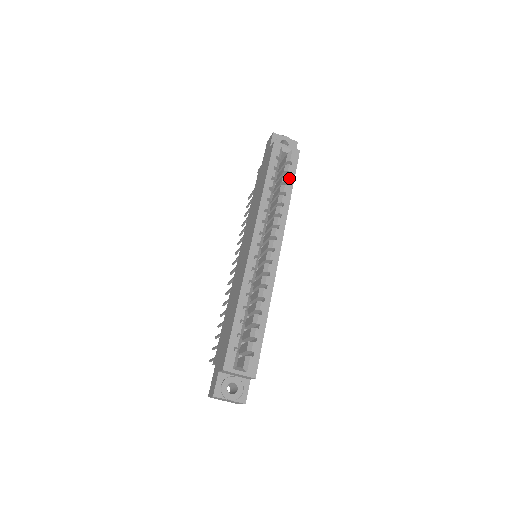
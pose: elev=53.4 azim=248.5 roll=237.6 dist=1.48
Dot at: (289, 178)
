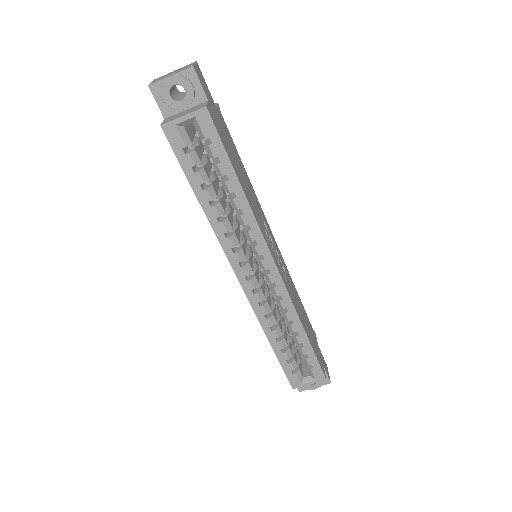
Dot at: (223, 168)
